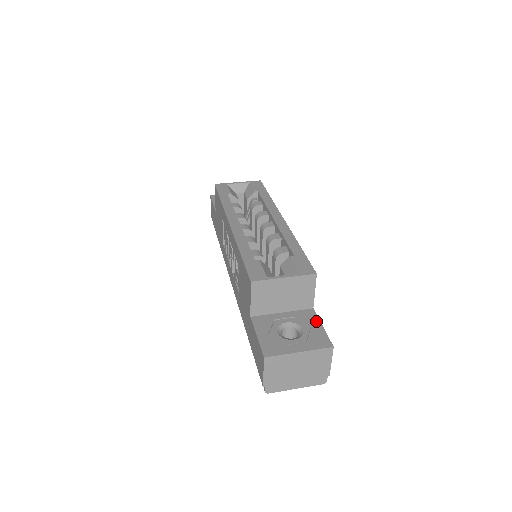
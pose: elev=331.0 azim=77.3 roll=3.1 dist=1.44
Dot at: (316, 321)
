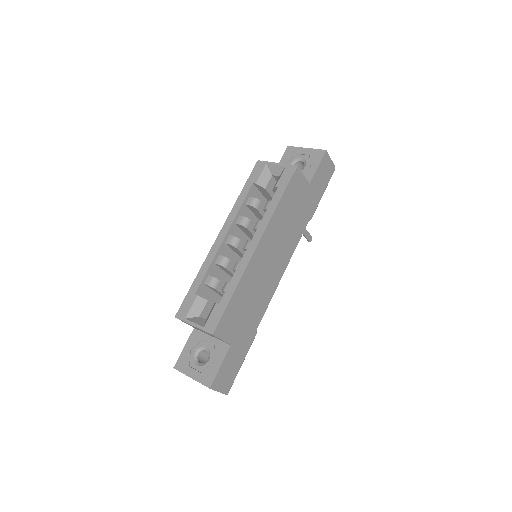
Dot at: (221, 359)
